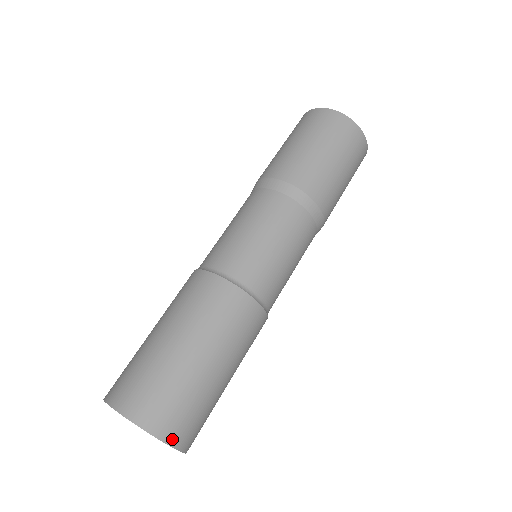
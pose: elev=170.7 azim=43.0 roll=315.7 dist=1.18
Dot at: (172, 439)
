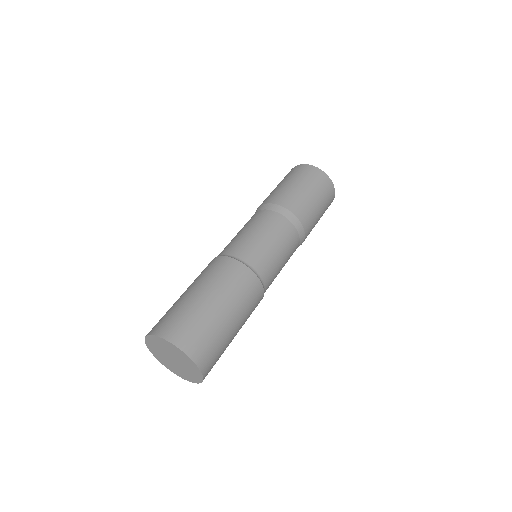
Dot at: (201, 364)
